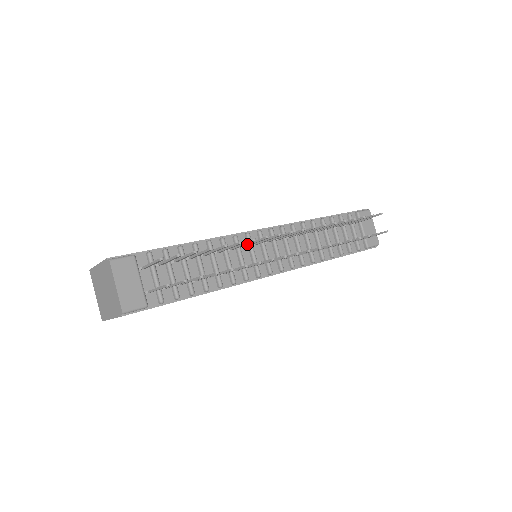
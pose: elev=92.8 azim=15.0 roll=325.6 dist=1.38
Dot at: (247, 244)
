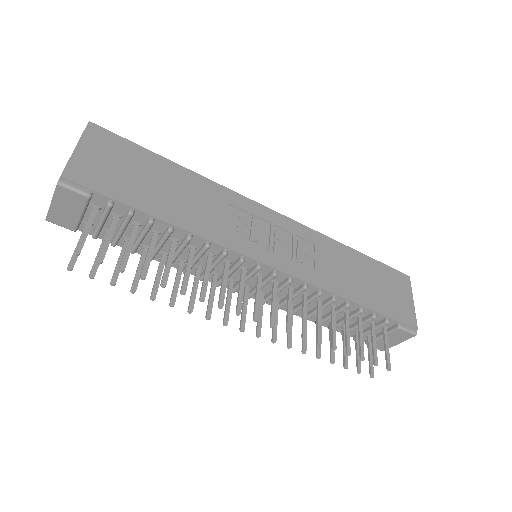
Dot at: (224, 271)
